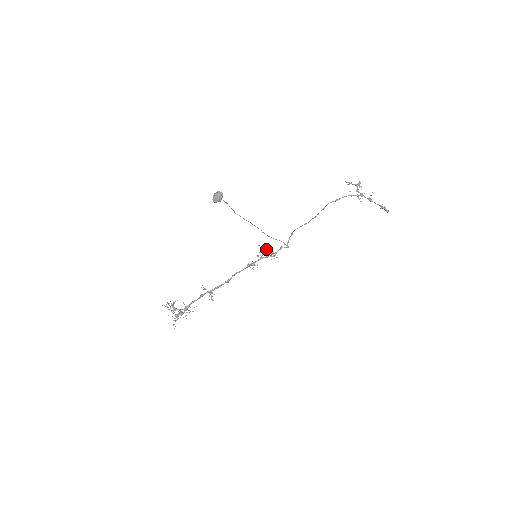
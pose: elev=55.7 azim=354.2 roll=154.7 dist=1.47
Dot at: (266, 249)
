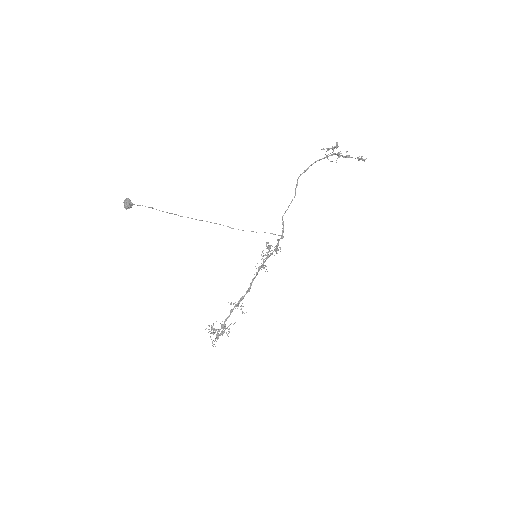
Dot at: (267, 246)
